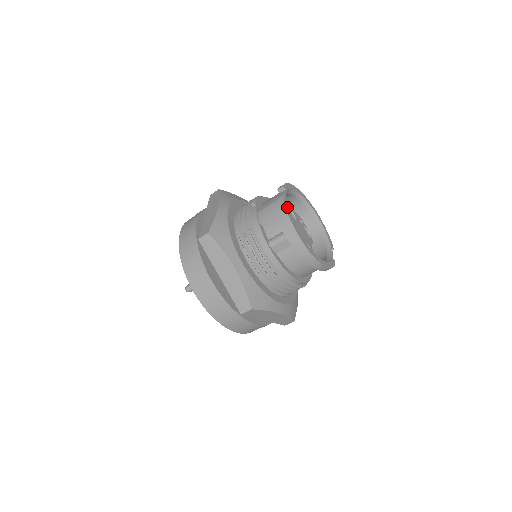
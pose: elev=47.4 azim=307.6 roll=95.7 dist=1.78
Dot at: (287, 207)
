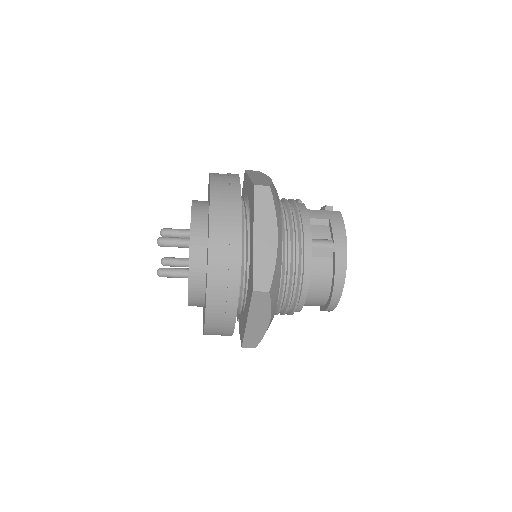
Dot at: occluded
